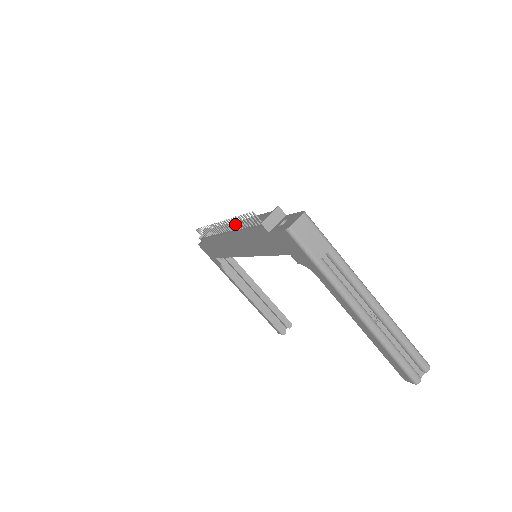
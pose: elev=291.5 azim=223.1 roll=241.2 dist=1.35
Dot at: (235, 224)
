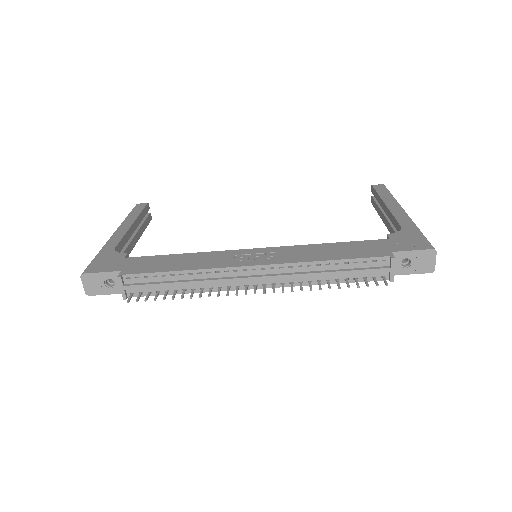
Dot at: (310, 287)
